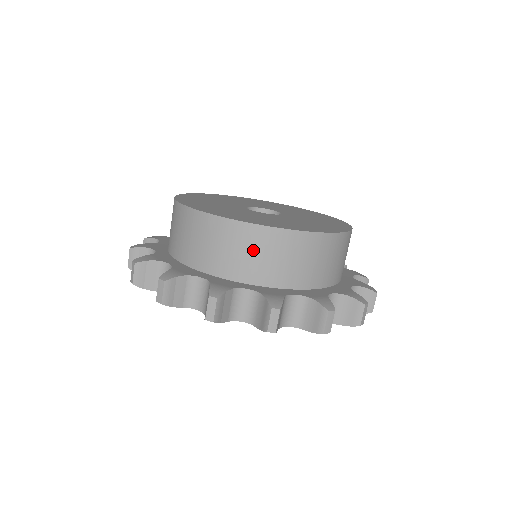
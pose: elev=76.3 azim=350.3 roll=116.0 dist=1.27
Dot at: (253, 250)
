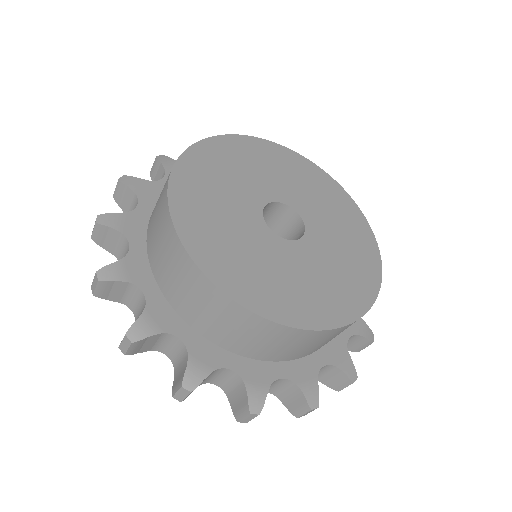
Dot at: (335, 336)
